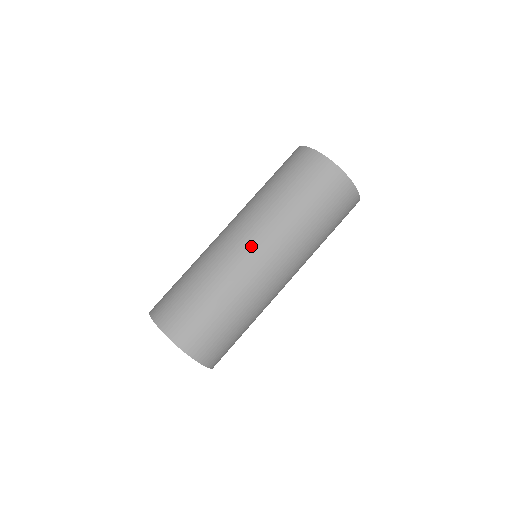
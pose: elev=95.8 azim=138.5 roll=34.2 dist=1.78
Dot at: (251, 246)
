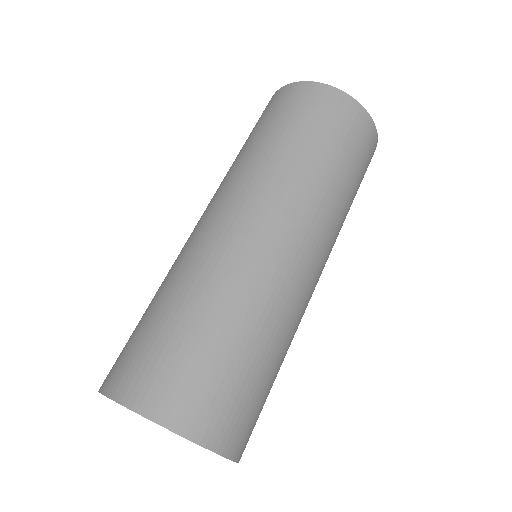
Dot at: (308, 257)
